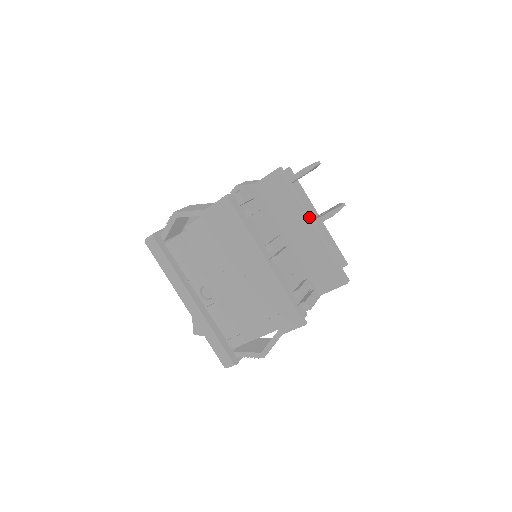
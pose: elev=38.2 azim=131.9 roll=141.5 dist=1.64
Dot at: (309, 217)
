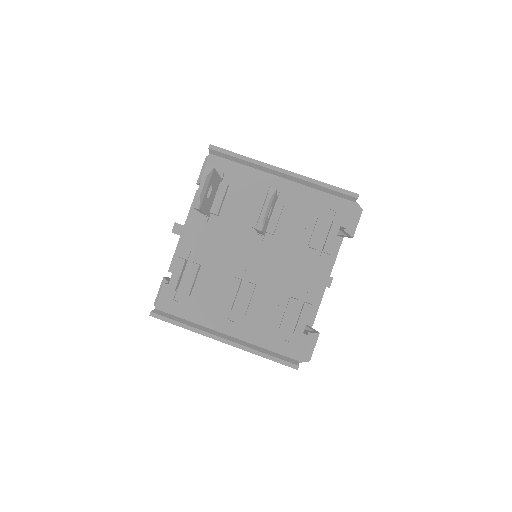
Dot at: (239, 252)
